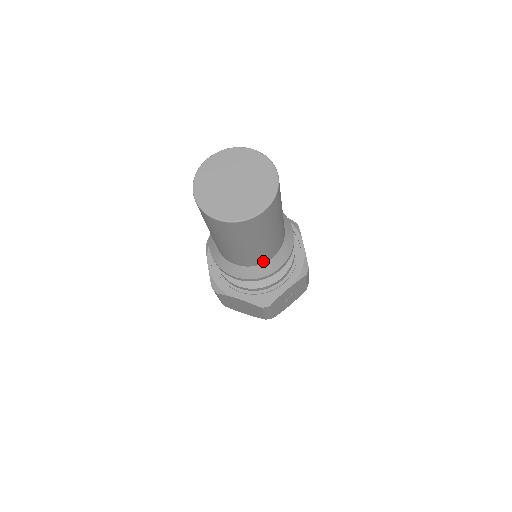
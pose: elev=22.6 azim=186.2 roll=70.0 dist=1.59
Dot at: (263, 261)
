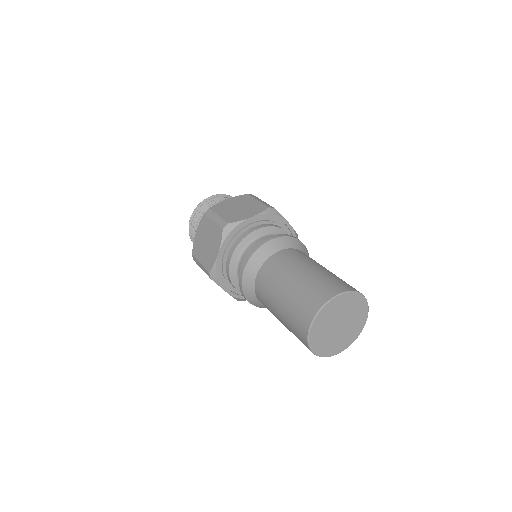
Dot at: occluded
